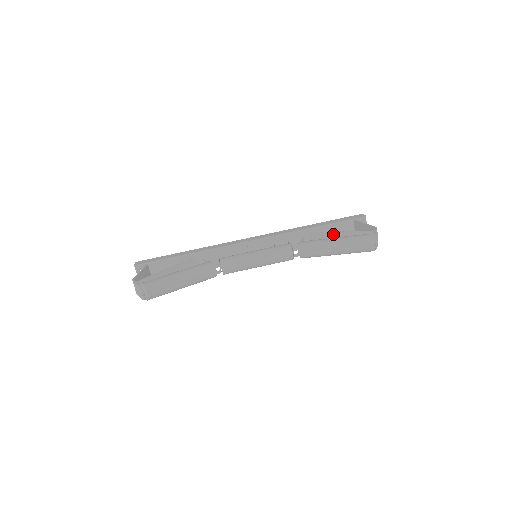
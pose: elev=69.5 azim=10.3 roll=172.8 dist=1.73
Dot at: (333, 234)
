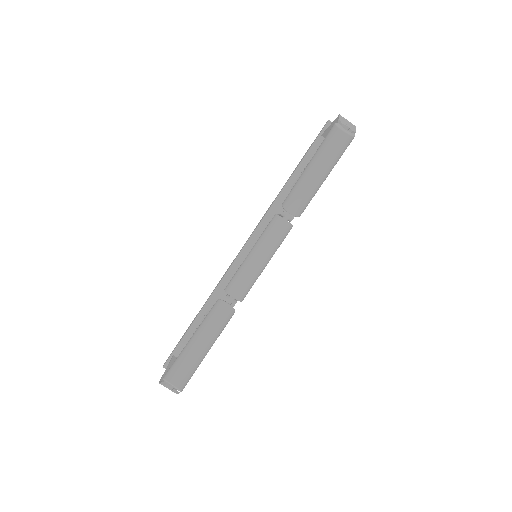
Dot at: occluded
